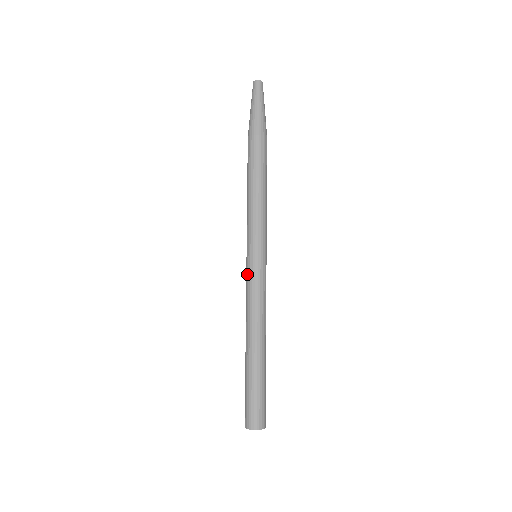
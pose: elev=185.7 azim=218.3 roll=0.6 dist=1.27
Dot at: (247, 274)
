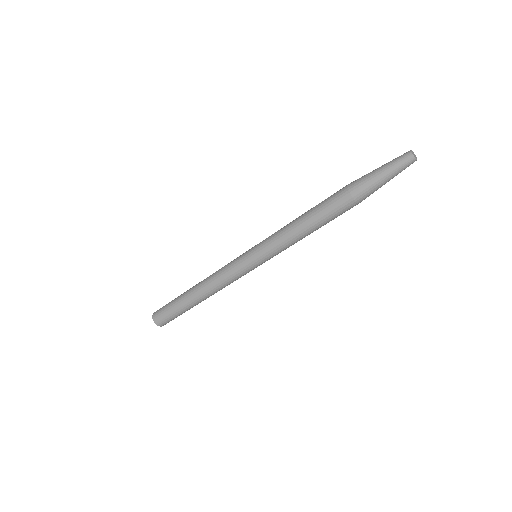
Dot at: (238, 257)
